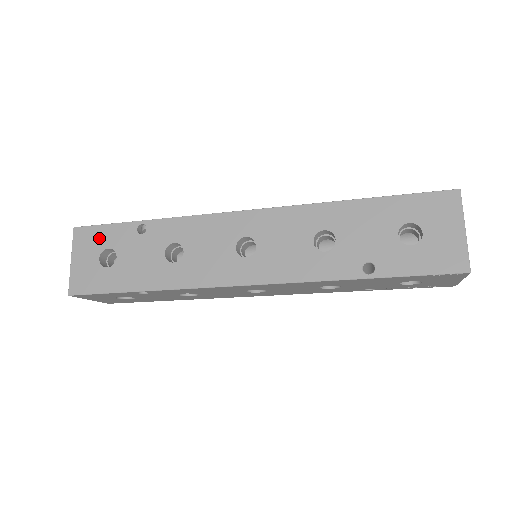
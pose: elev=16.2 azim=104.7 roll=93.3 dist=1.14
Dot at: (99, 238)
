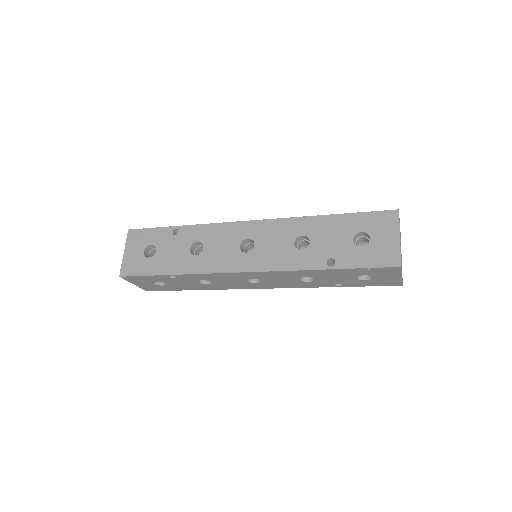
Dot at: (145, 237)
